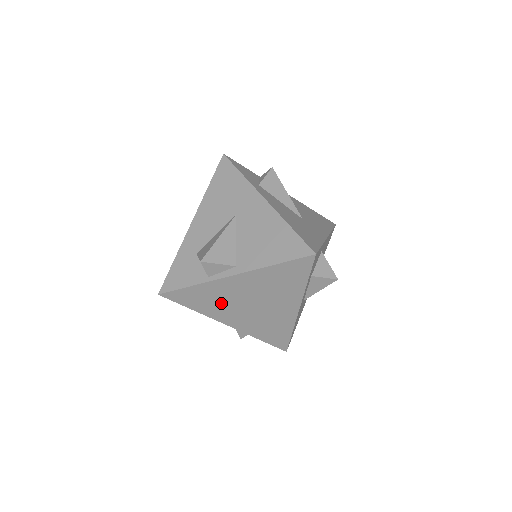
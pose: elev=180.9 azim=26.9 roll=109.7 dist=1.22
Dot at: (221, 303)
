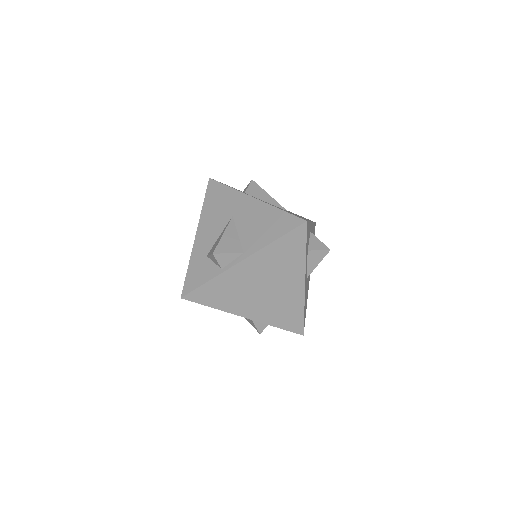
Dot at: (237, 294)
